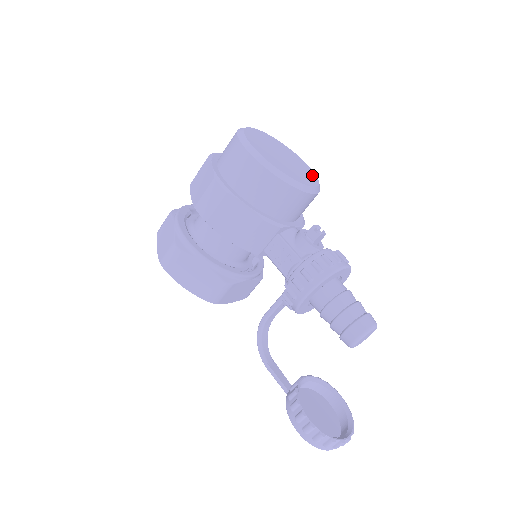
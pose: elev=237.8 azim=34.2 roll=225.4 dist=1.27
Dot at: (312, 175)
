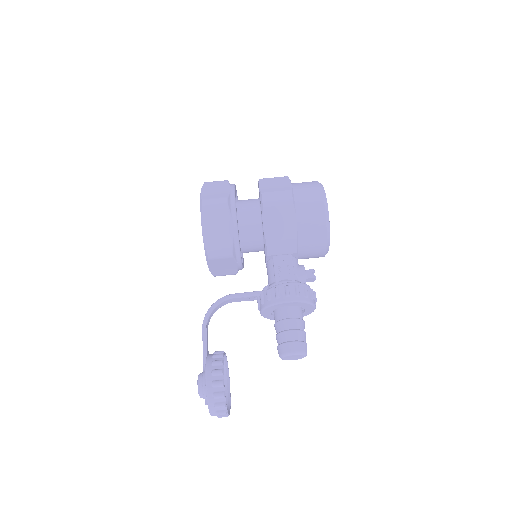
Dot at: occluded
